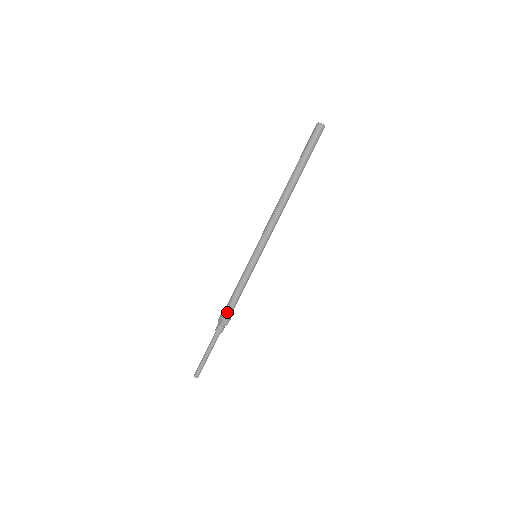
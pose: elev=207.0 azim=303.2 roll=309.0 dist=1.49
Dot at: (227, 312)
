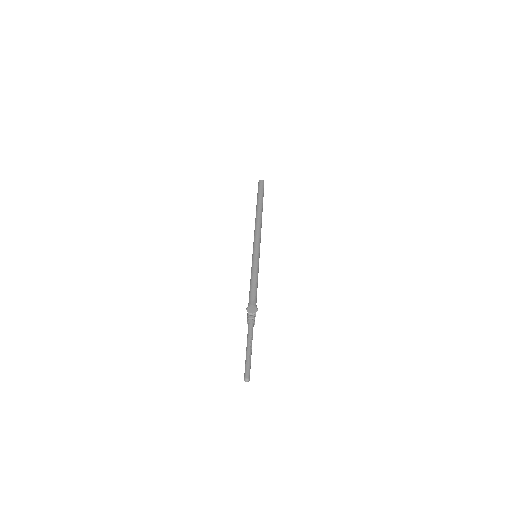
Dot at: (250, 301)
